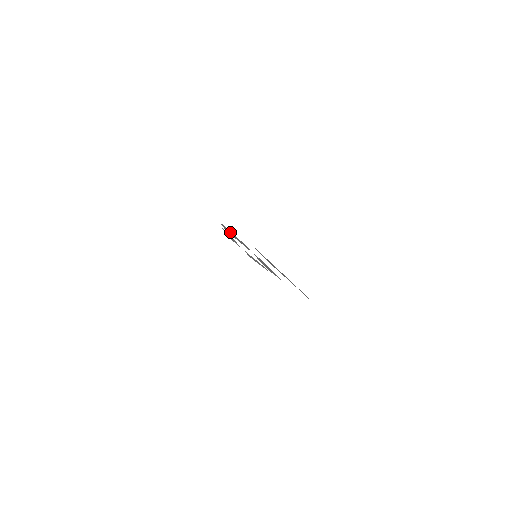
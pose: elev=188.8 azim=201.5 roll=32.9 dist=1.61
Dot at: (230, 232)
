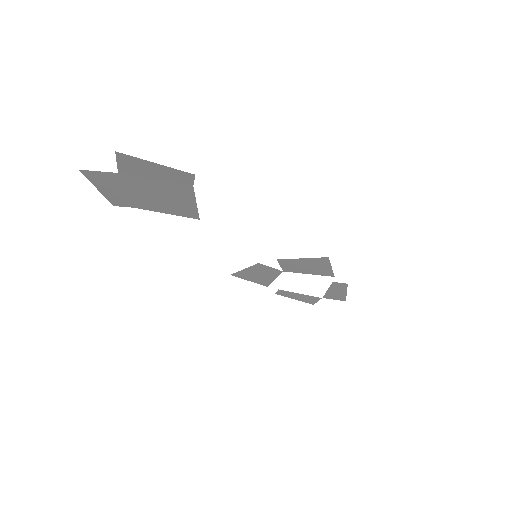
Dot at: (250, 275)
